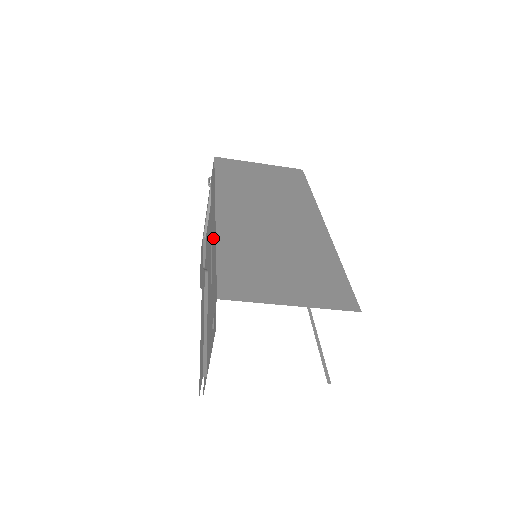
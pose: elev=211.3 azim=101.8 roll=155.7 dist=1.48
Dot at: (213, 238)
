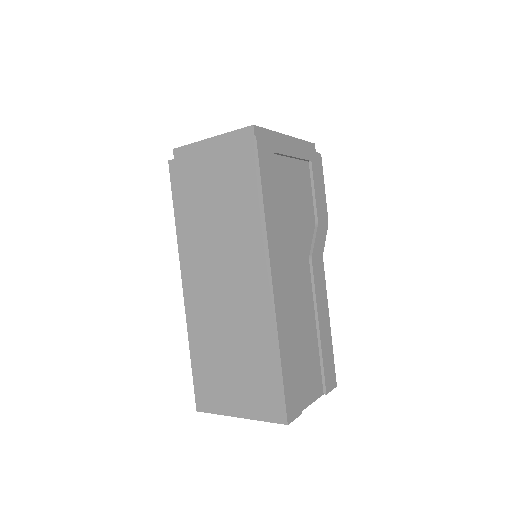
Dot at: occluded
